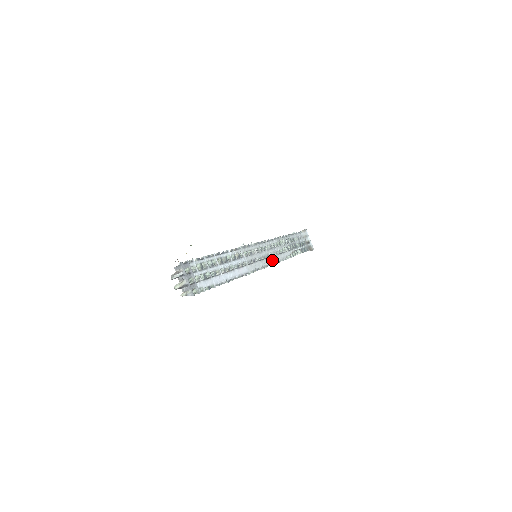
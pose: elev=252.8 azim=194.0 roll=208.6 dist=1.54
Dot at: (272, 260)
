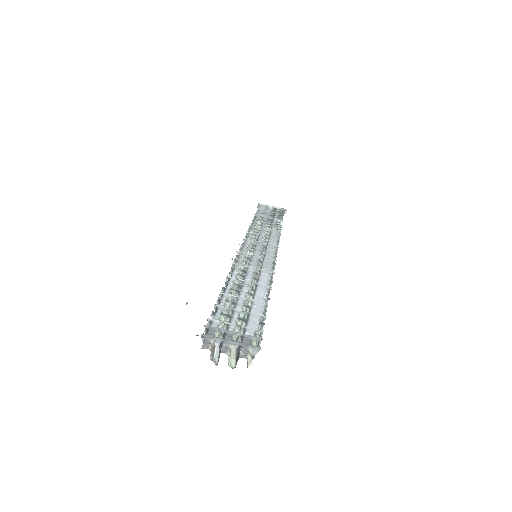
Dot at: (272, 246)
